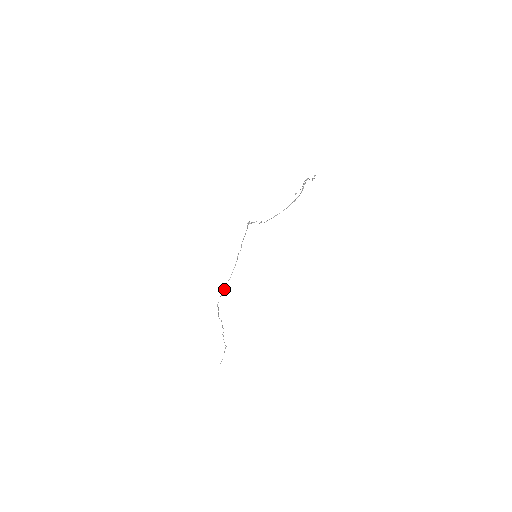
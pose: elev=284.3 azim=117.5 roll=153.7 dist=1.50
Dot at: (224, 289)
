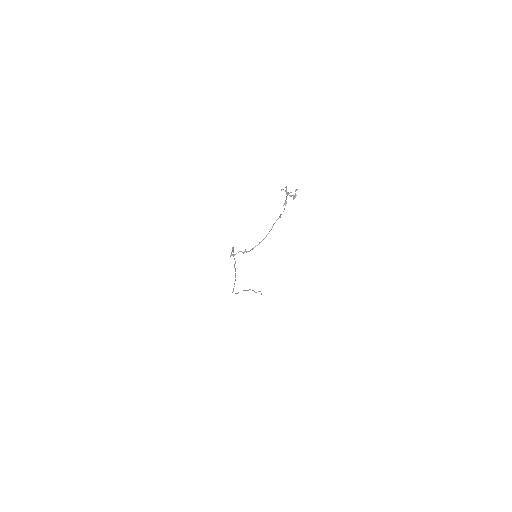
Dot at: (233, 289)
